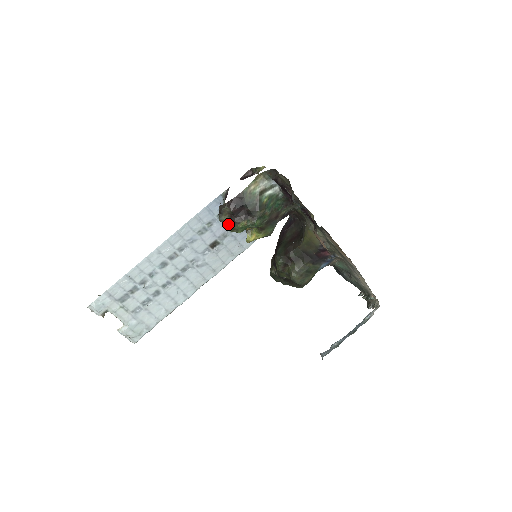
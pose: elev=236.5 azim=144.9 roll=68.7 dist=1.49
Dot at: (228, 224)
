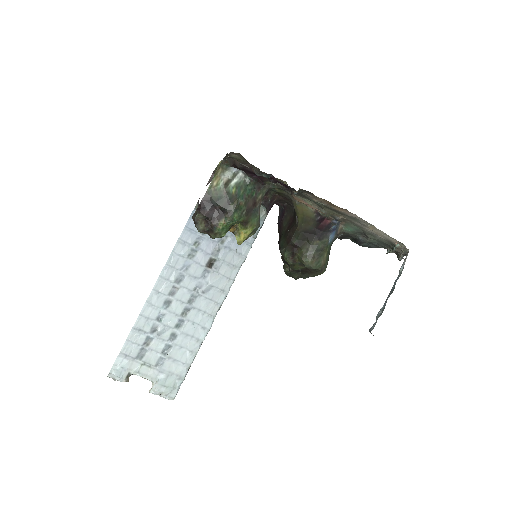
Dot at: (208, 231)
